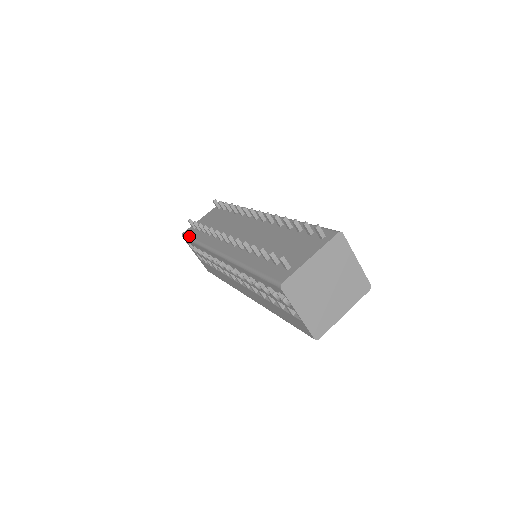
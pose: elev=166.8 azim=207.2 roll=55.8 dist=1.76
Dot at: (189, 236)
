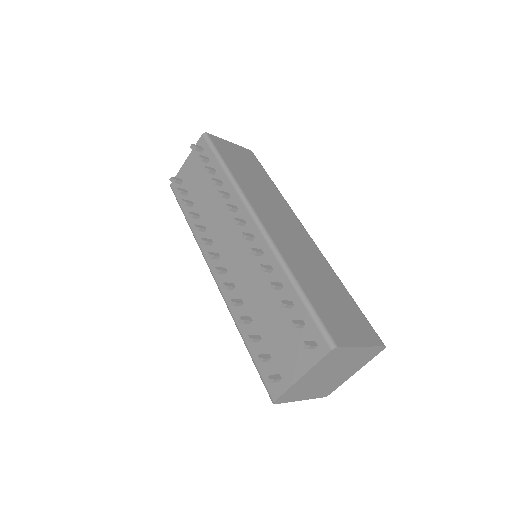
Dot at: (177, 201)
